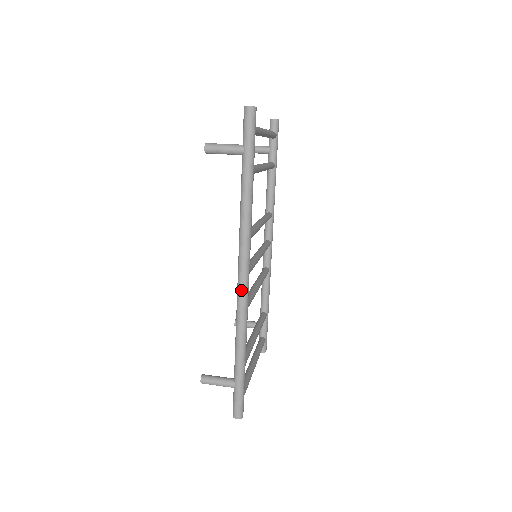
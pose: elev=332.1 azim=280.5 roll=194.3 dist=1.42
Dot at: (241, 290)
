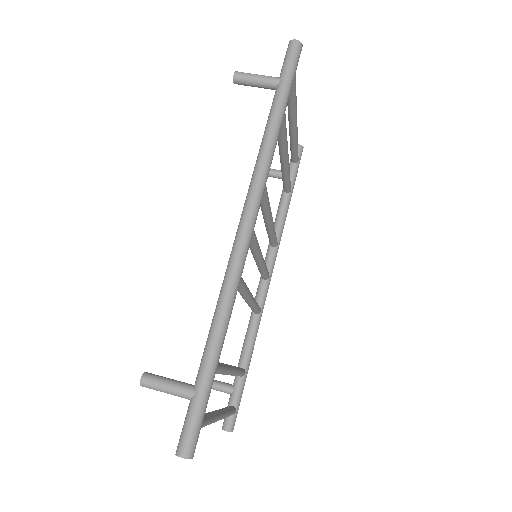
Dot at: (239, 241)
